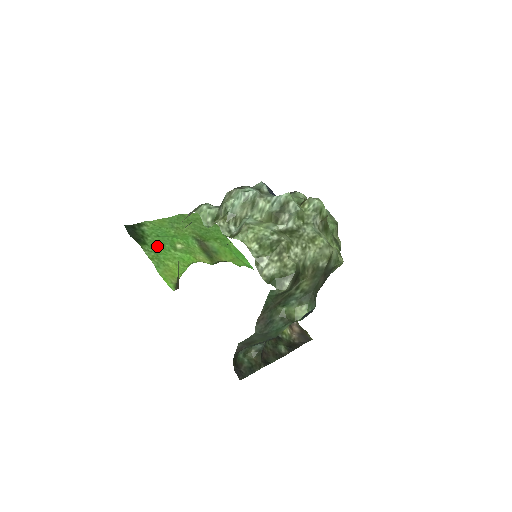
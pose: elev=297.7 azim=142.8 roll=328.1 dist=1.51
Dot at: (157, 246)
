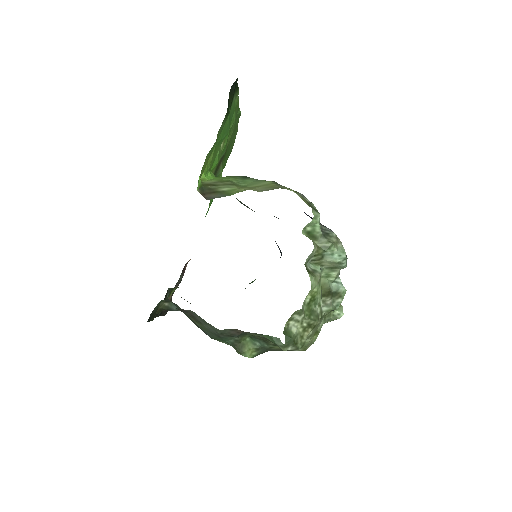
Dot at: (224, 128)
